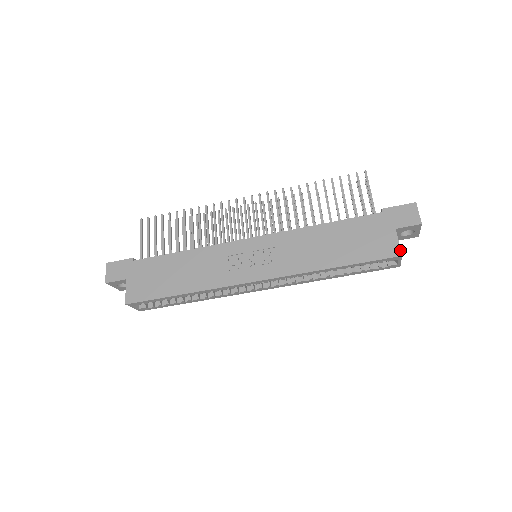
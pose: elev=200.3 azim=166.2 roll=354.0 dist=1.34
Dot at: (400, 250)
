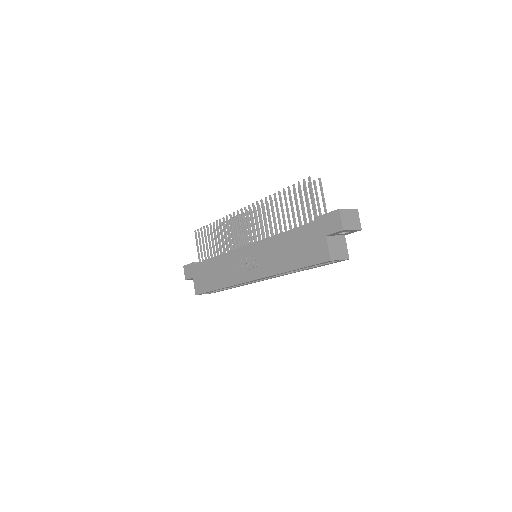
Dot at: (329, 255)
